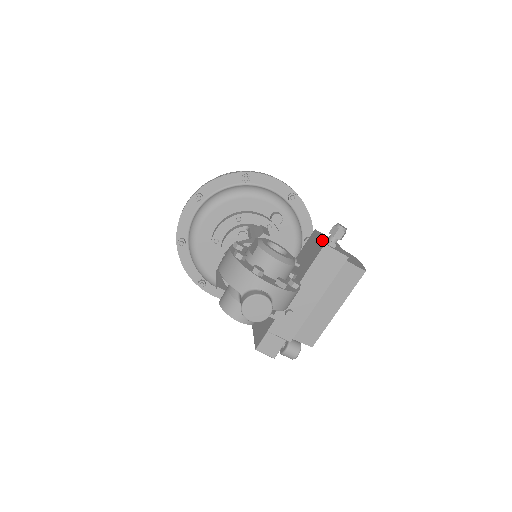
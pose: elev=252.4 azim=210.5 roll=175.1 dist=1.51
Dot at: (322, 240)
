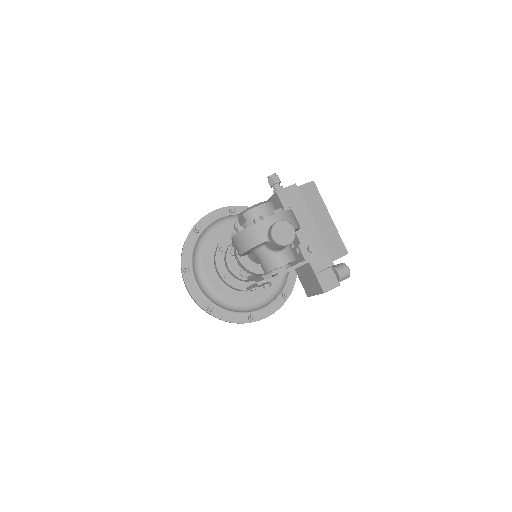
Dot at: (273, 194)
